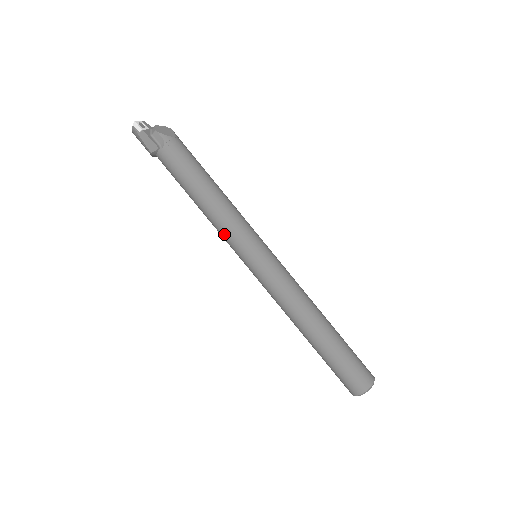
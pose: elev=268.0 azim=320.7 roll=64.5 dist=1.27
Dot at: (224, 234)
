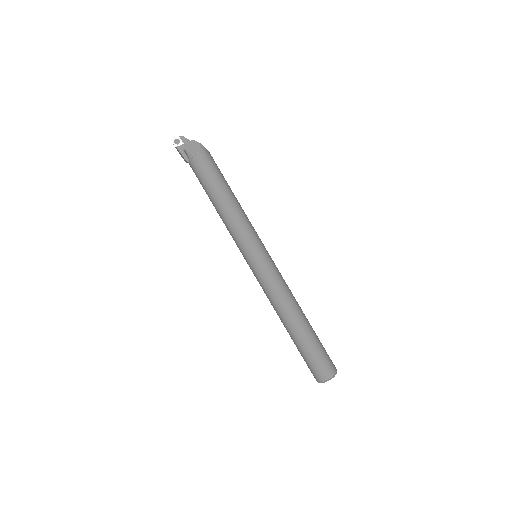
Dot at: occluded
